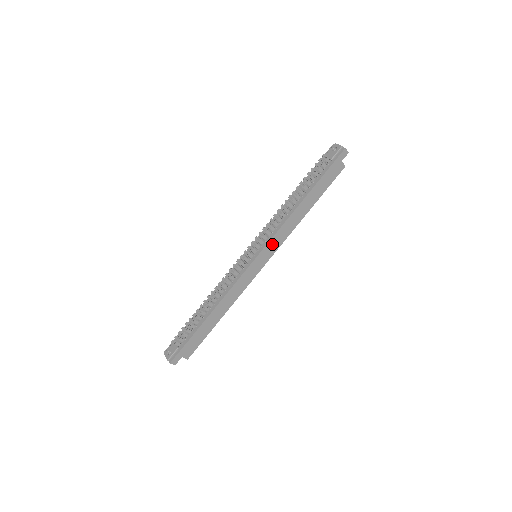
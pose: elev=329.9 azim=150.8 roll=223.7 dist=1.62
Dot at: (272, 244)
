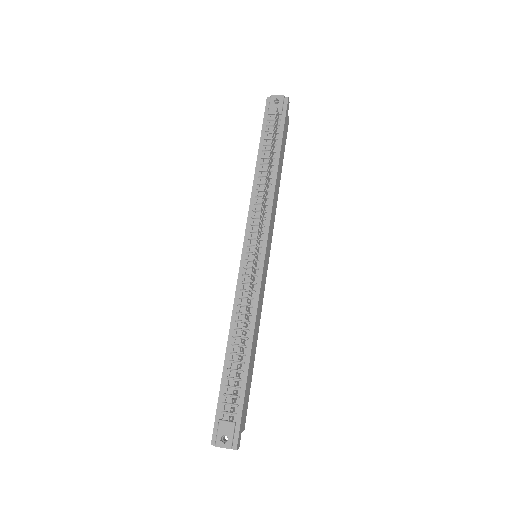
Dot at: (270, 232)
